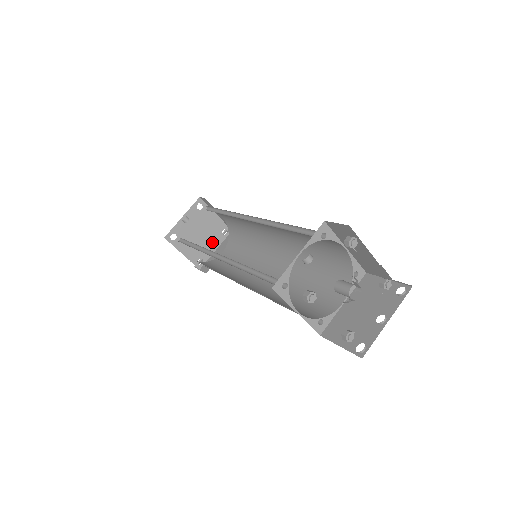
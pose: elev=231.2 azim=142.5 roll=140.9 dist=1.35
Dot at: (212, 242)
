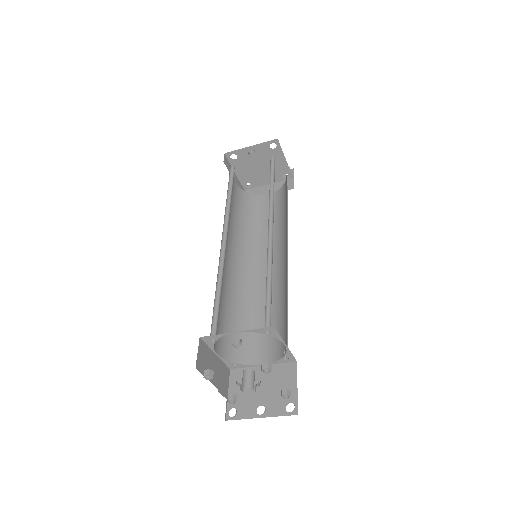
Dot at: (269, 177)
